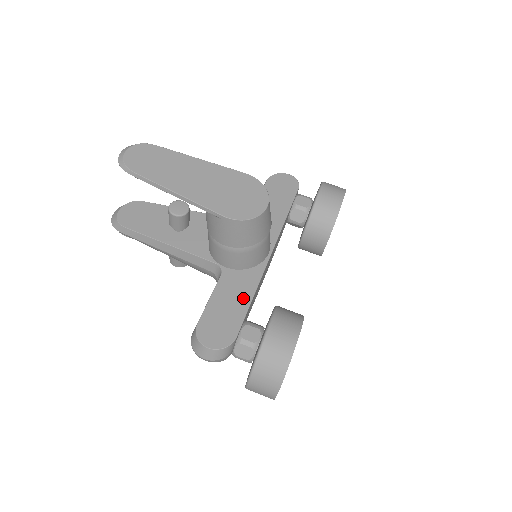
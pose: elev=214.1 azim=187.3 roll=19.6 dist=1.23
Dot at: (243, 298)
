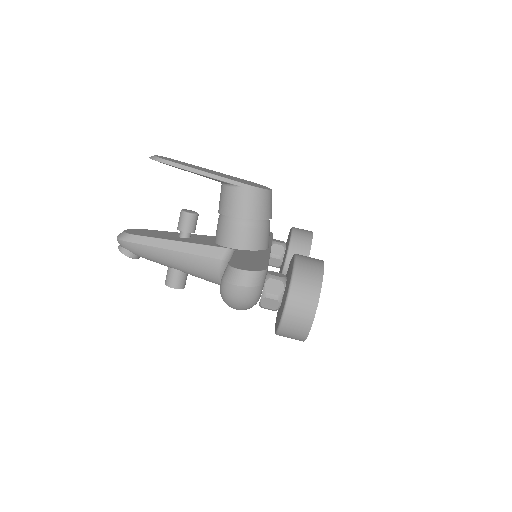
Dot at: (261, 258)
